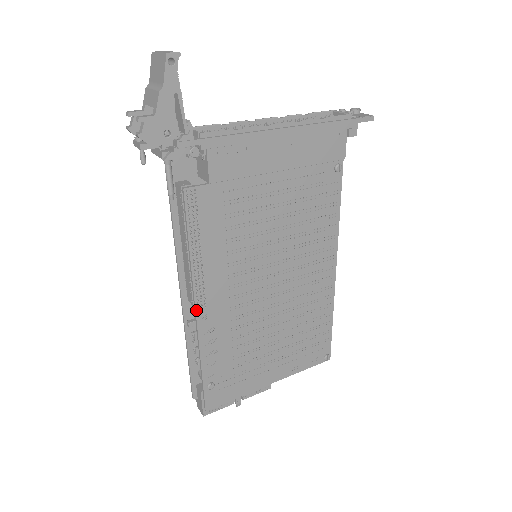
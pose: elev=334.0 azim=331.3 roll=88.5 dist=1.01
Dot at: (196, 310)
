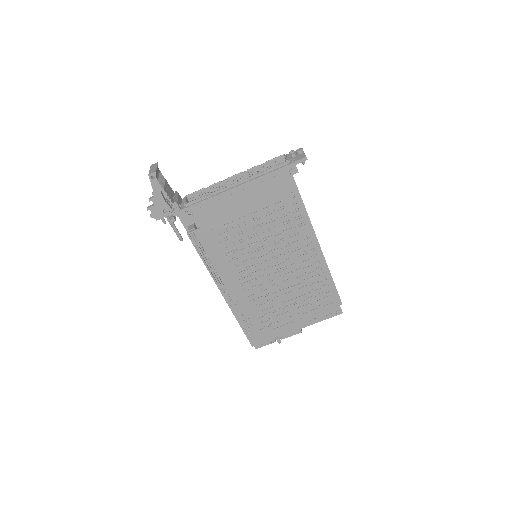
Dot at: (222, 293)
